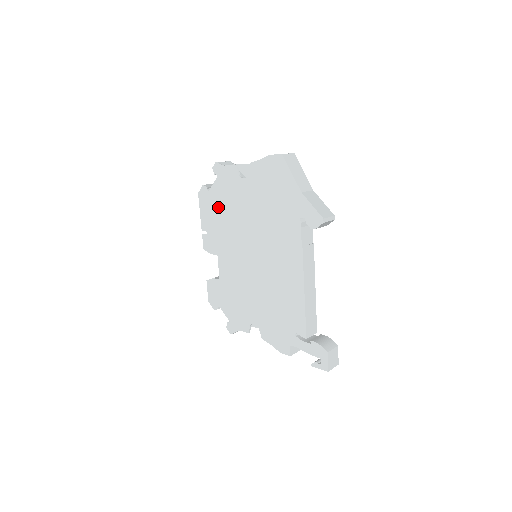
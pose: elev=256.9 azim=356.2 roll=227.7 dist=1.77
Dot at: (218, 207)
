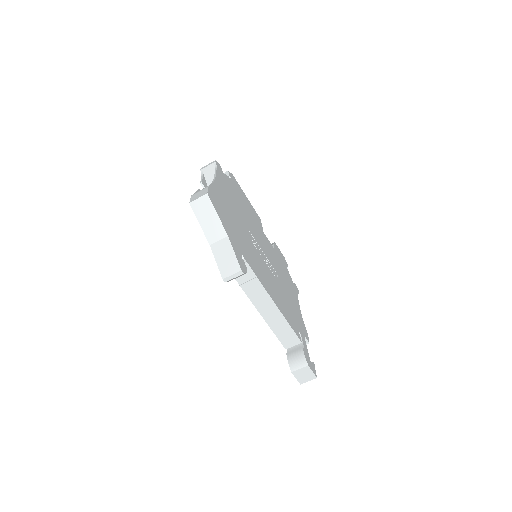
Dot at: occluded
